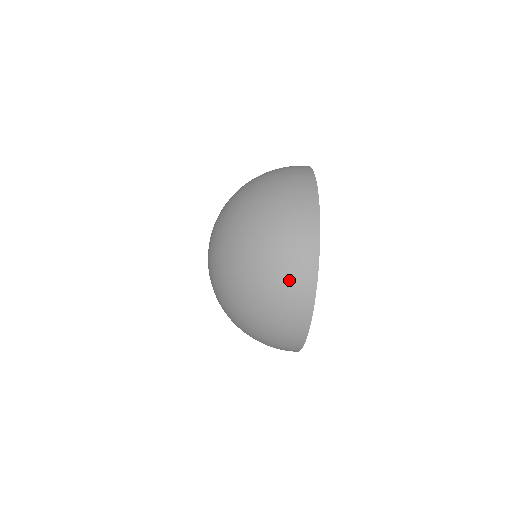
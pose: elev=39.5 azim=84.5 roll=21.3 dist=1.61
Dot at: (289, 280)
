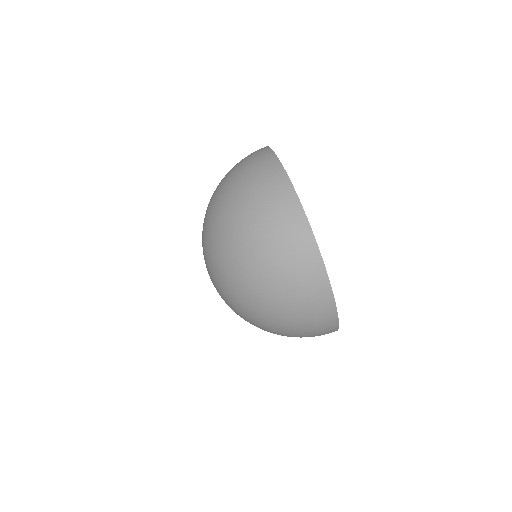
Dot at: (245, 158)
